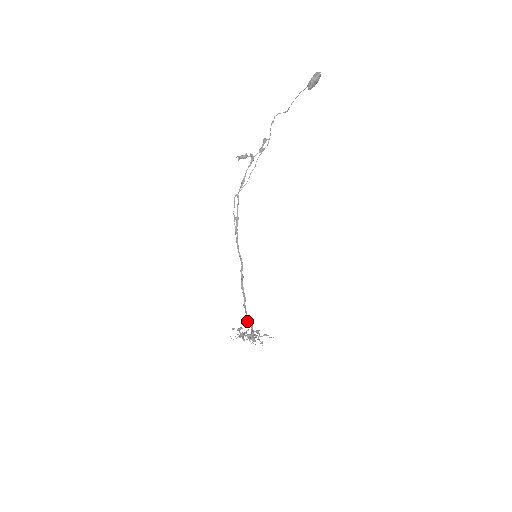
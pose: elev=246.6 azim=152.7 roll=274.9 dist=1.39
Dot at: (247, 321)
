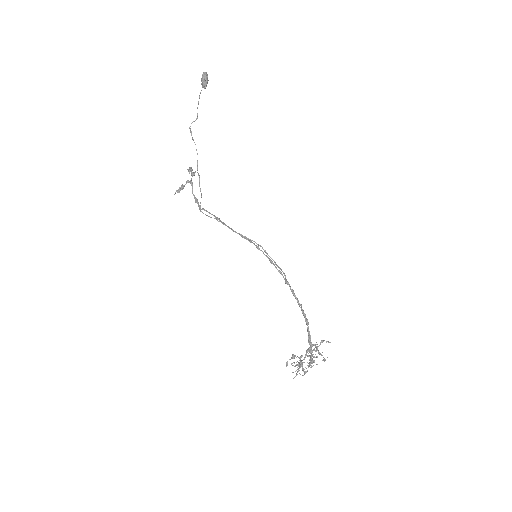
Dot at: (300, 305)
